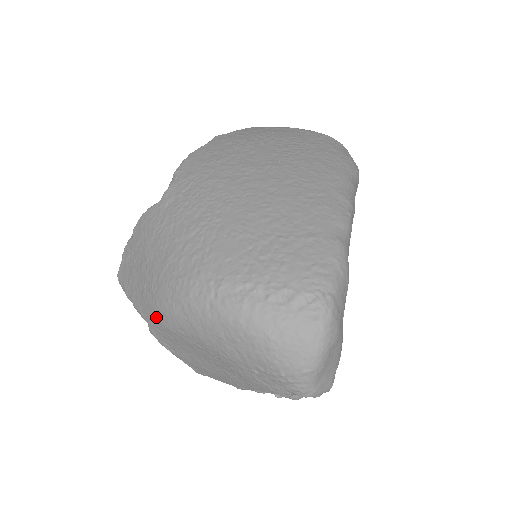
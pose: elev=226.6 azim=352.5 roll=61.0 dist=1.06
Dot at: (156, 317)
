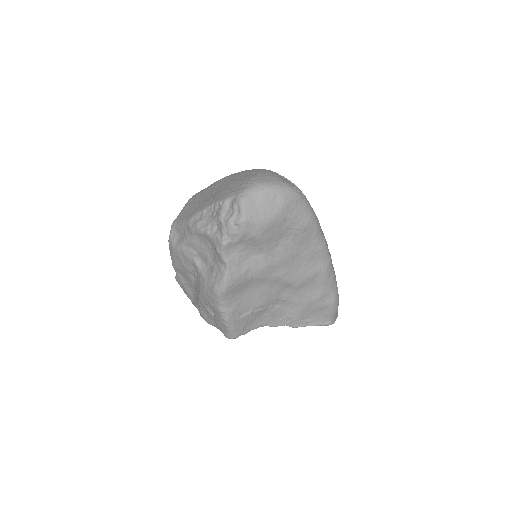
Dot at: occluded
